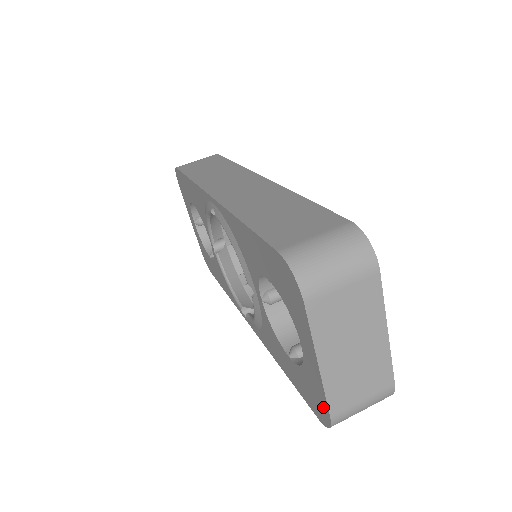
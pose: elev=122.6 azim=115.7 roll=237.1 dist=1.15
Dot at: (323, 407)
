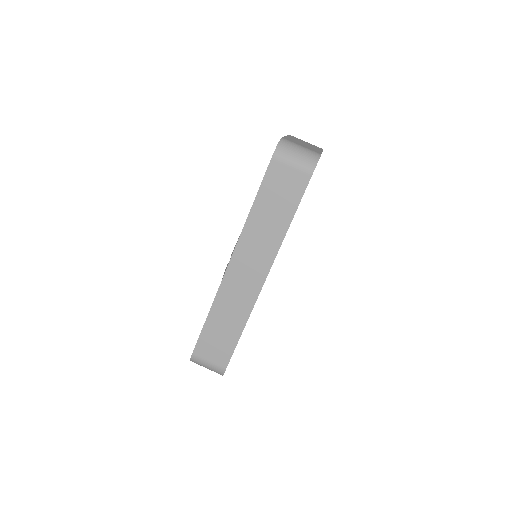
Dot at: occluded
